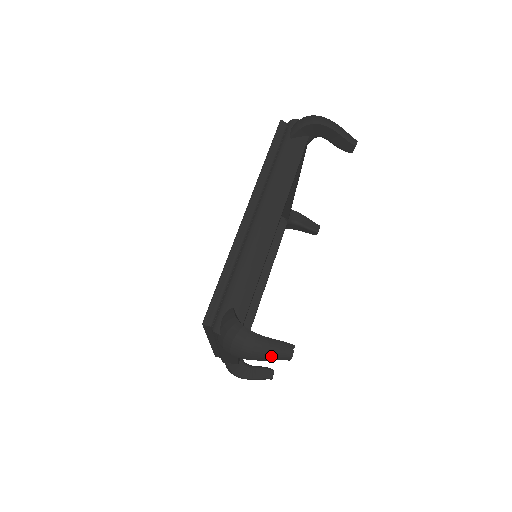
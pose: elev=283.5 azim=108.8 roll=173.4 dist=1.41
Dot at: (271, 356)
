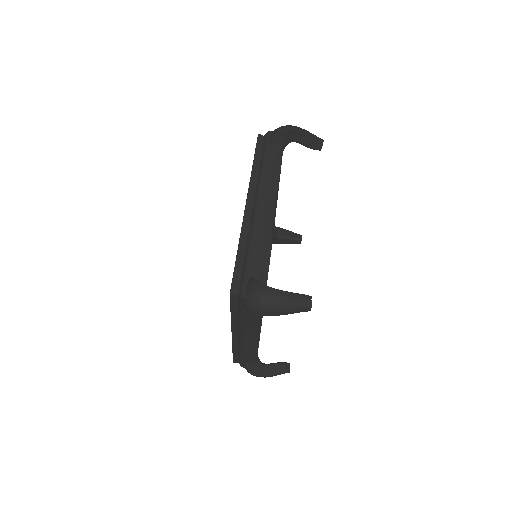
Dot at: (294, 307)
